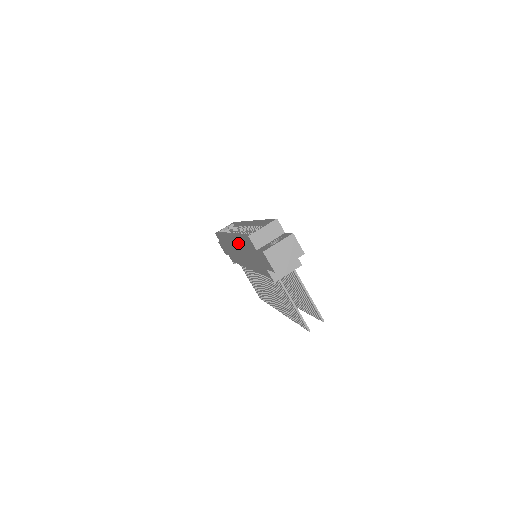
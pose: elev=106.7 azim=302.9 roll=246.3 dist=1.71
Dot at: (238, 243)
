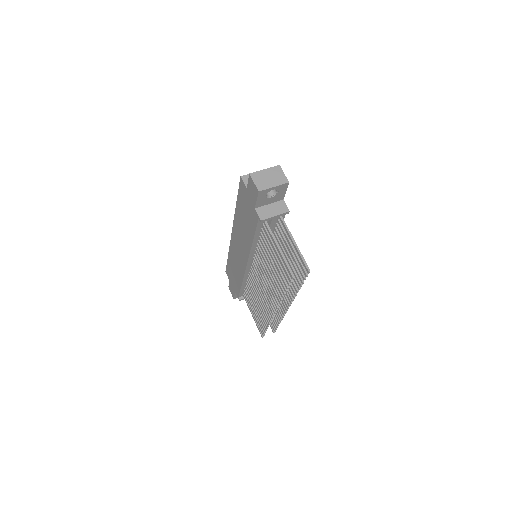
Dot at: (237, 225)
